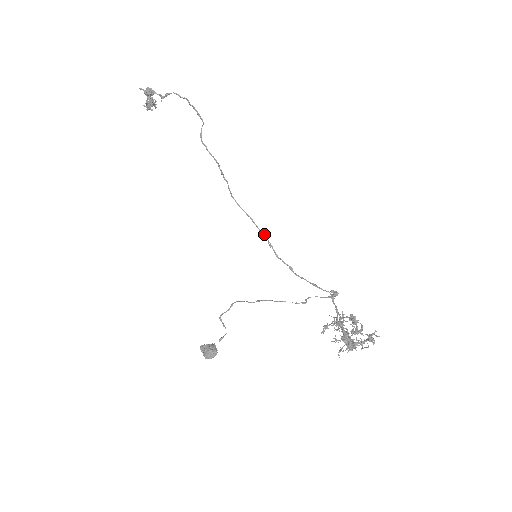
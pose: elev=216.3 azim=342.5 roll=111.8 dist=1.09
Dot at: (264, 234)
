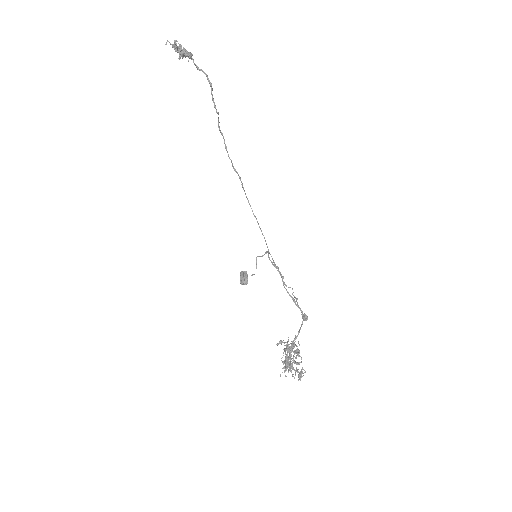
Dot at: (265, 241)
